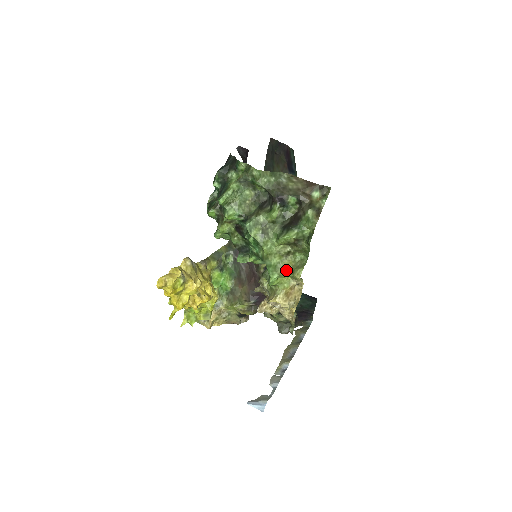
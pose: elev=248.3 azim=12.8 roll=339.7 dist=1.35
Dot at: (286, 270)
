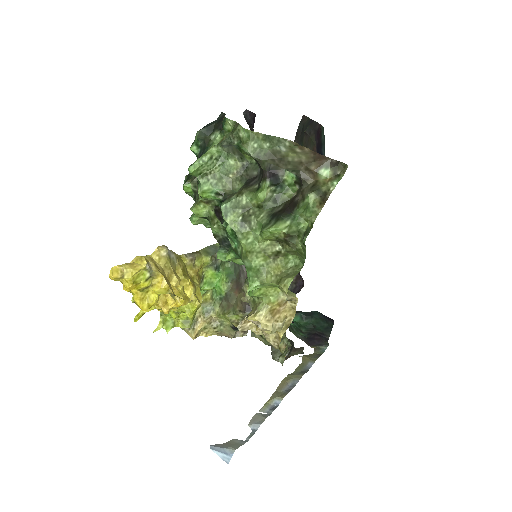
Dot at: (271, 277)
